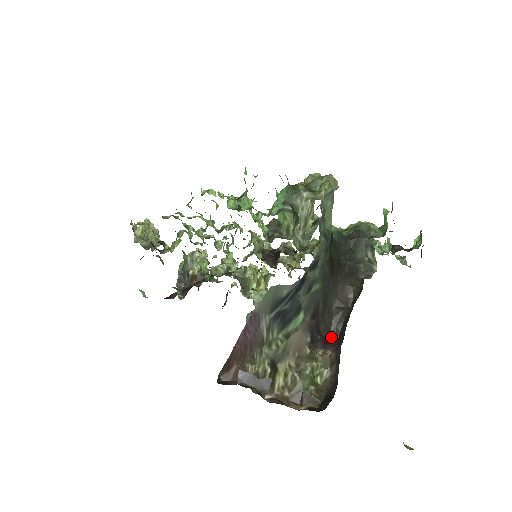
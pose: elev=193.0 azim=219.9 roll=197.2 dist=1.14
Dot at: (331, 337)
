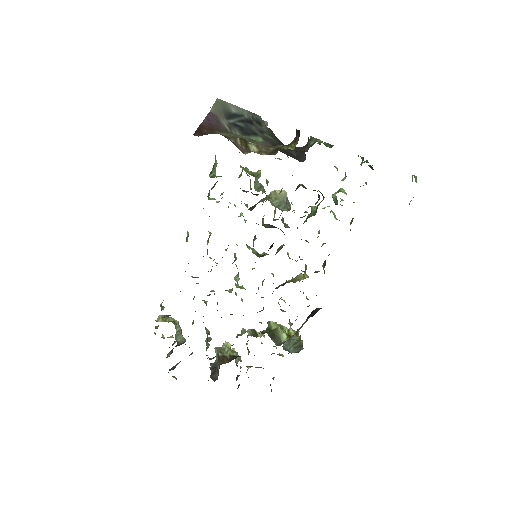
Dot at: (300, 161)
